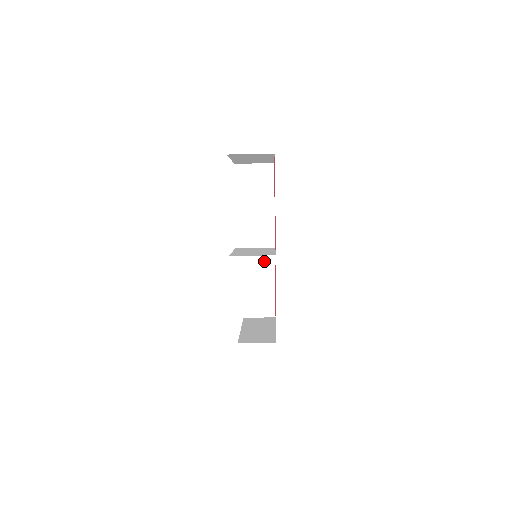
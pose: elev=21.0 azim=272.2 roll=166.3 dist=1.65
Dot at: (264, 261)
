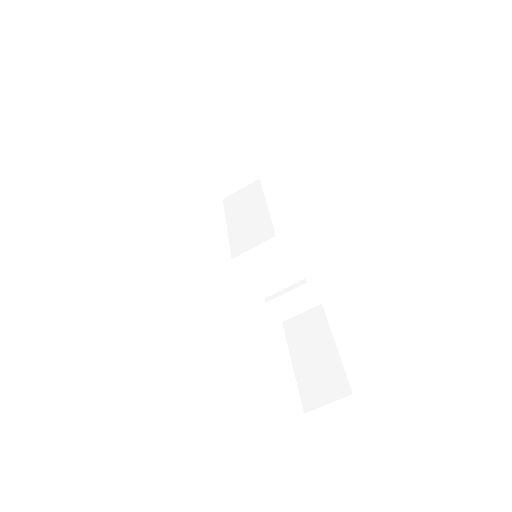
Dot at: (314, 327)
